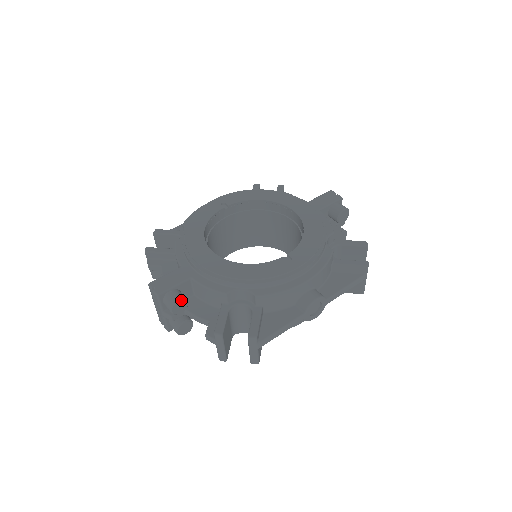
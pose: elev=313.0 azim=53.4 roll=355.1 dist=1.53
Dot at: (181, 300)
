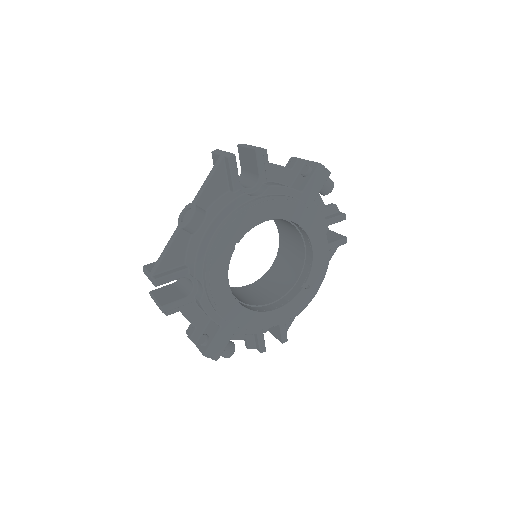
Dot at: (234, 351)
